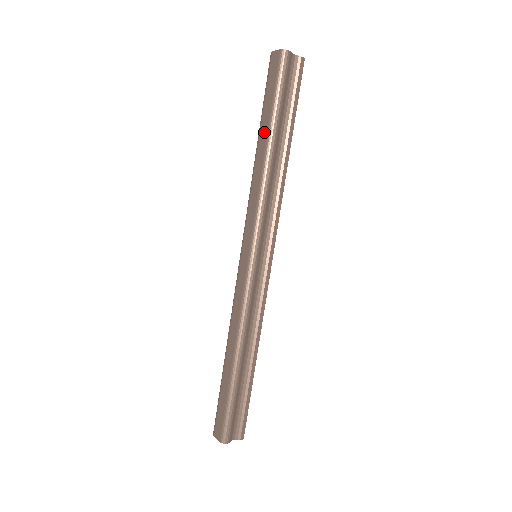
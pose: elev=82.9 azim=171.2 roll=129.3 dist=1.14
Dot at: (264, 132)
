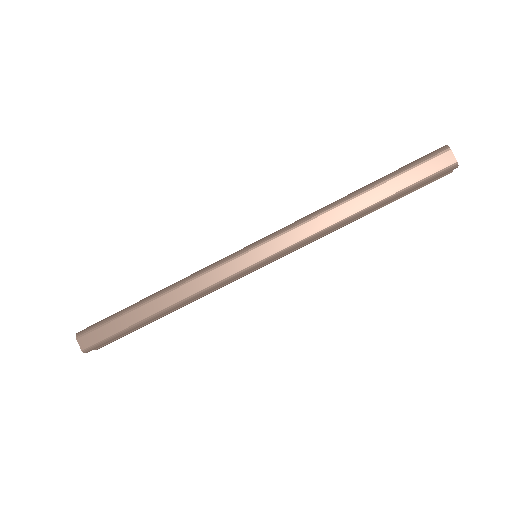
Dot at: (374, 196)
